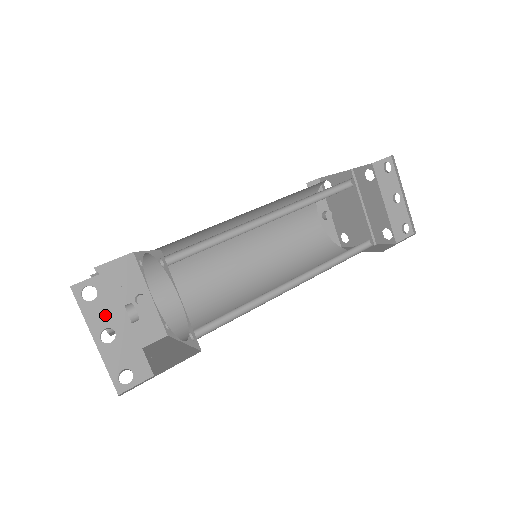
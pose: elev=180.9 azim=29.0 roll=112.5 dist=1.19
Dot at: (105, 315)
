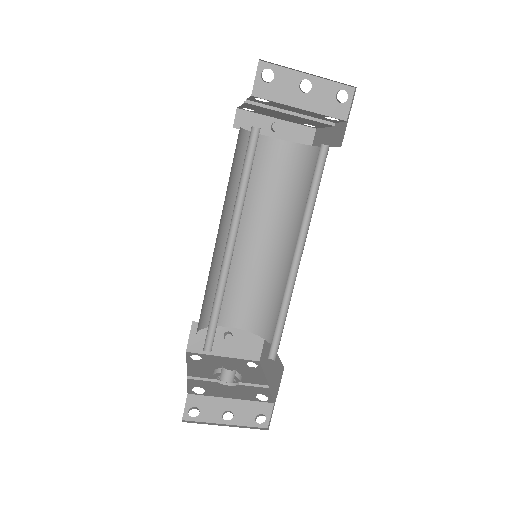
Dot at: (214, 410)
